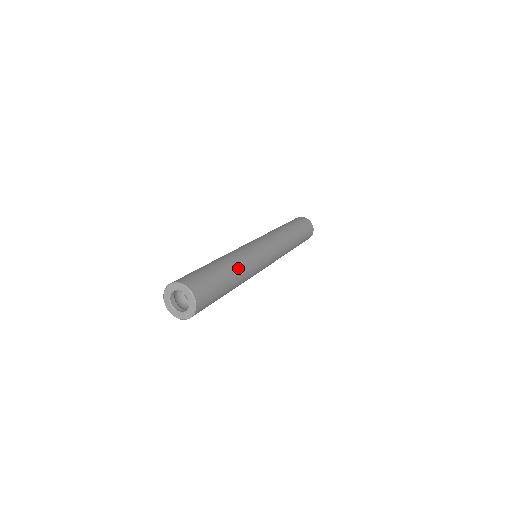
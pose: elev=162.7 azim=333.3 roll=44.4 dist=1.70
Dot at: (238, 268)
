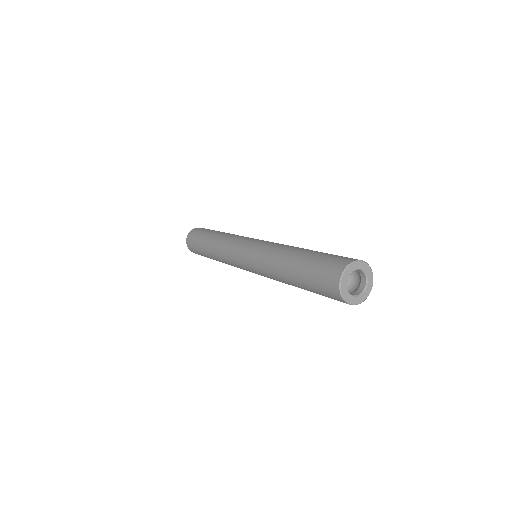
Dot at: occluded
